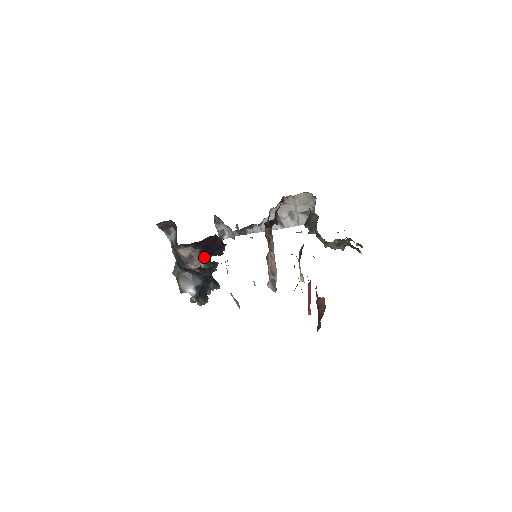
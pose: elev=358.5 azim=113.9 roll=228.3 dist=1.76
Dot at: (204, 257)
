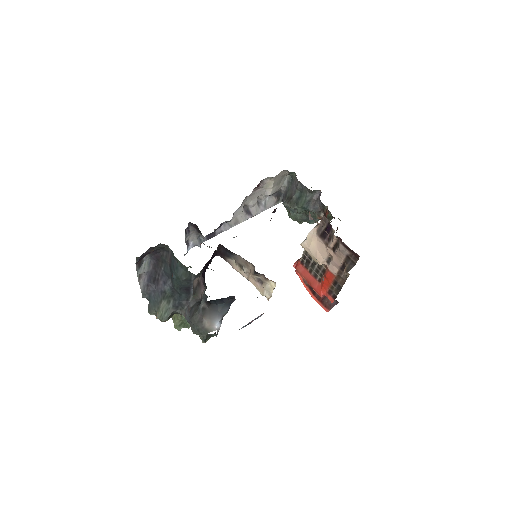
Dot at: occluded
